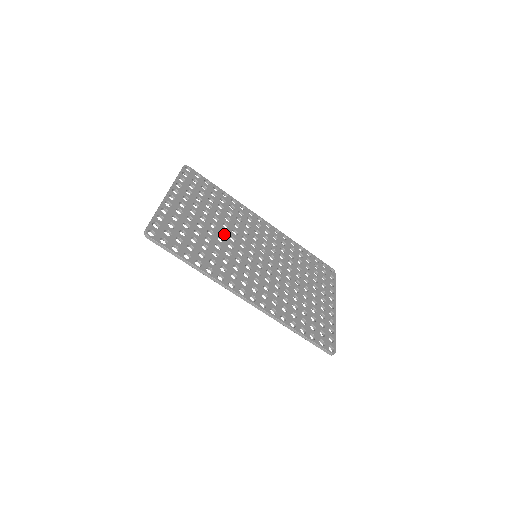
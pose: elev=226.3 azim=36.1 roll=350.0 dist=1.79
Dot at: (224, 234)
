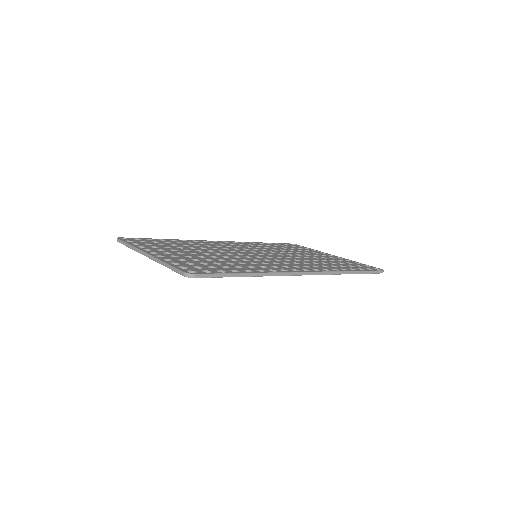
Dot at: occluded
